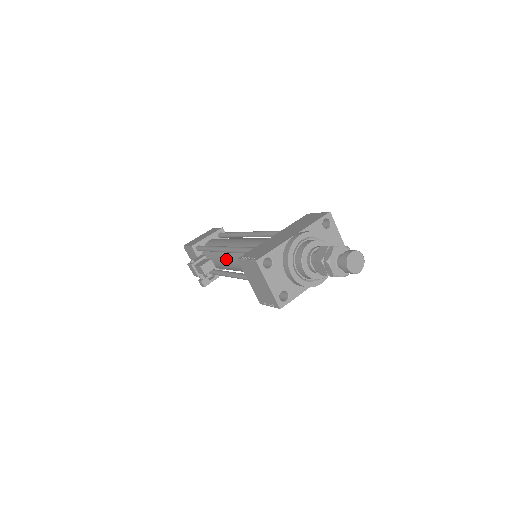
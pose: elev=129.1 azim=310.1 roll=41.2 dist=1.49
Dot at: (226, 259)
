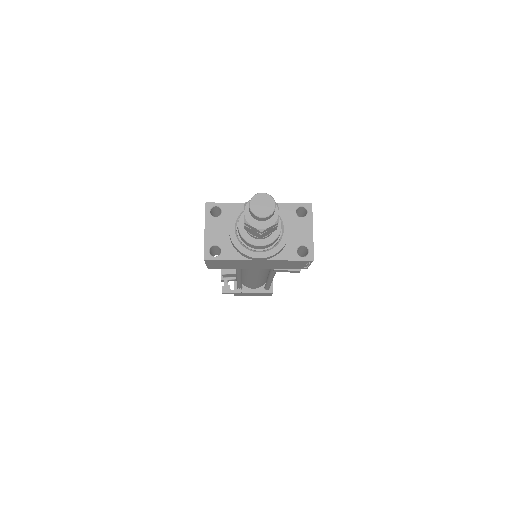
Dot at: occluded
